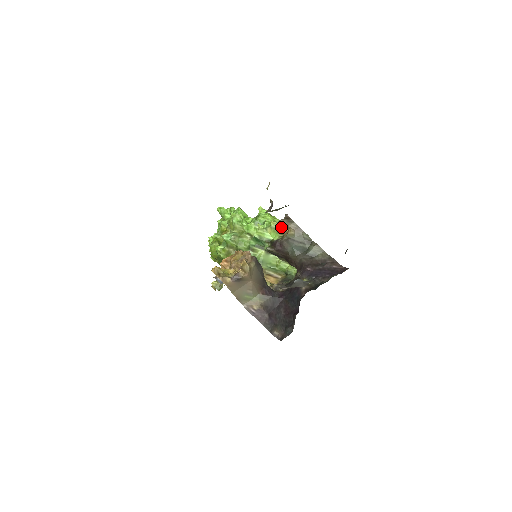
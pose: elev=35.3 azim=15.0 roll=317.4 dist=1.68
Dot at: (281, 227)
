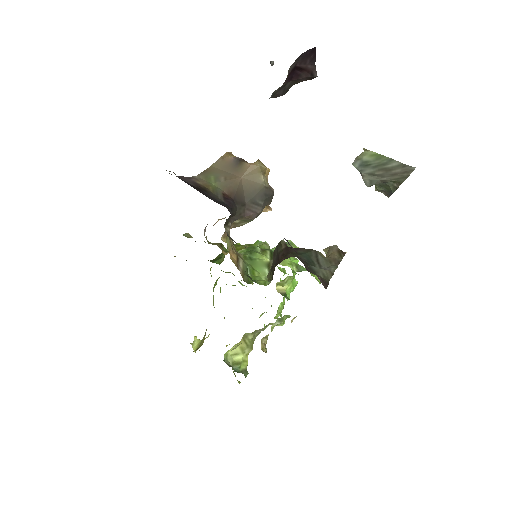
Dot at: occluded
